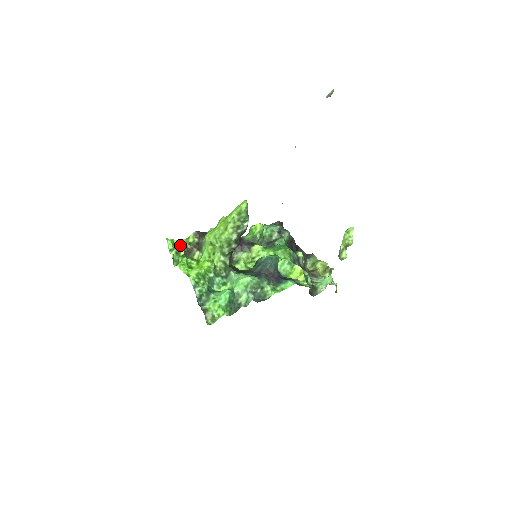
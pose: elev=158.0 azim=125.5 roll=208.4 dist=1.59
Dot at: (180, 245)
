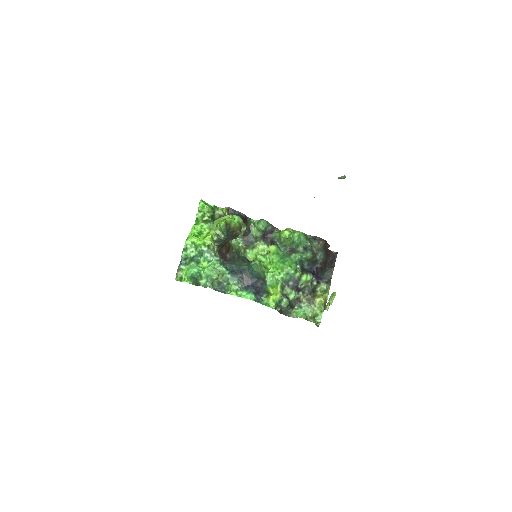
Dot at: (208, 211)
